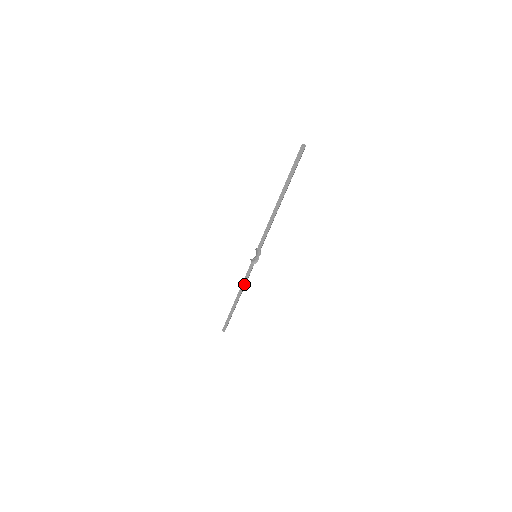
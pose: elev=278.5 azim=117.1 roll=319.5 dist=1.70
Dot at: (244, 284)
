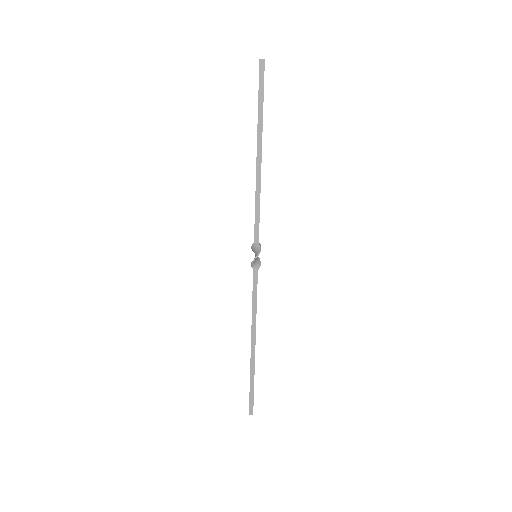
Dot at: (255, 311)
